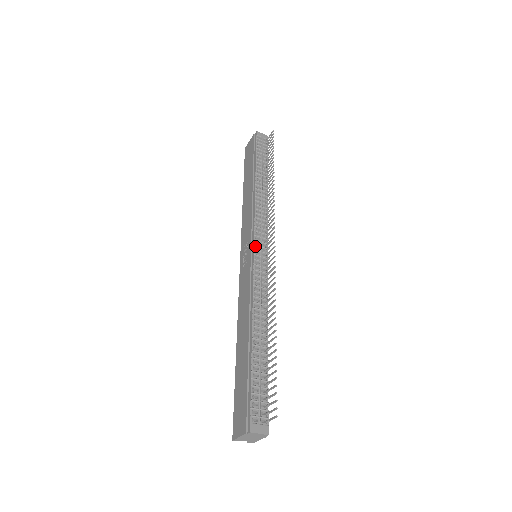
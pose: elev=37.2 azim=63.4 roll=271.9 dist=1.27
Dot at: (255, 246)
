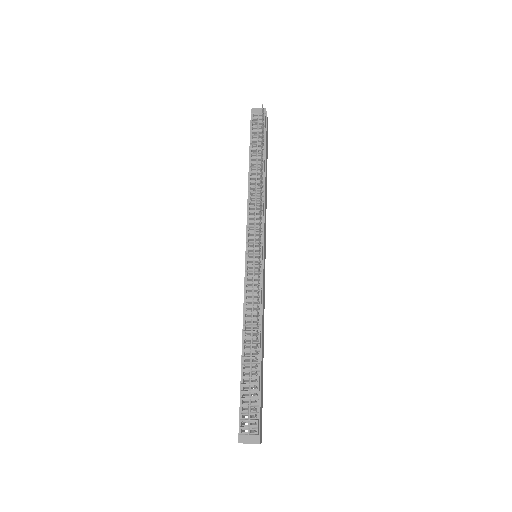
Dot at: (248, 249)
